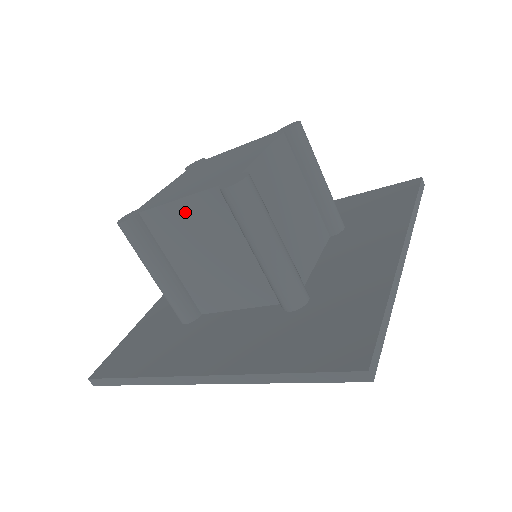
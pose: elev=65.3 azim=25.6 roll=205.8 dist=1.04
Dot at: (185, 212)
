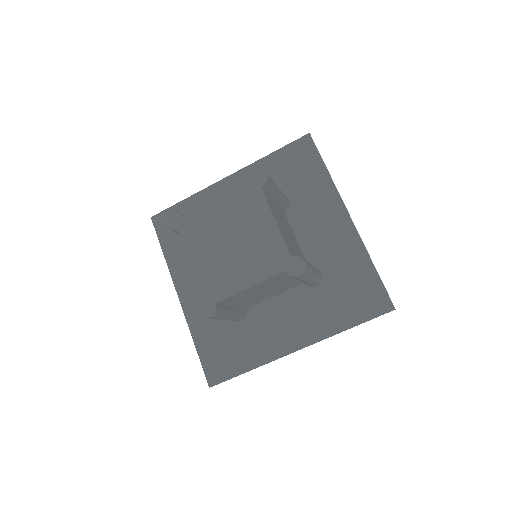
Dot at: (254, 288)
